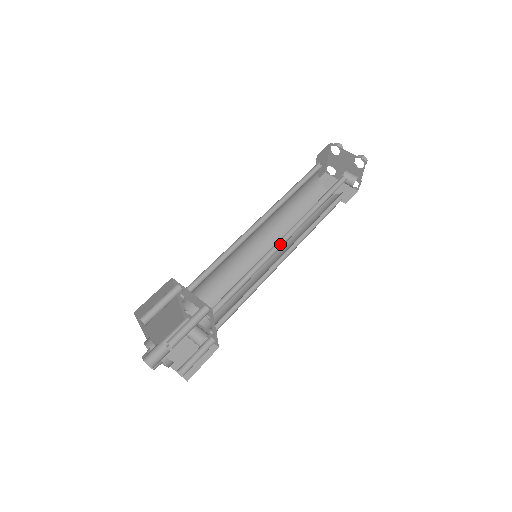
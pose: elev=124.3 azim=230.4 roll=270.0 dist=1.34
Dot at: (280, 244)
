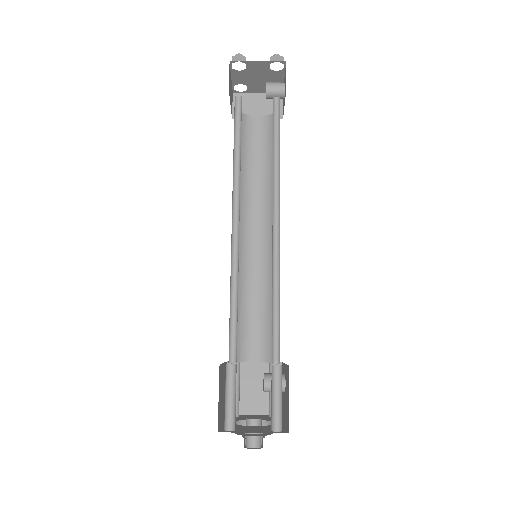
Dot at: (275, 229)
